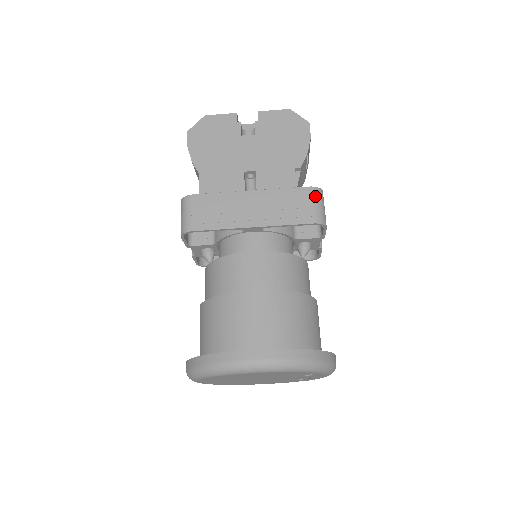
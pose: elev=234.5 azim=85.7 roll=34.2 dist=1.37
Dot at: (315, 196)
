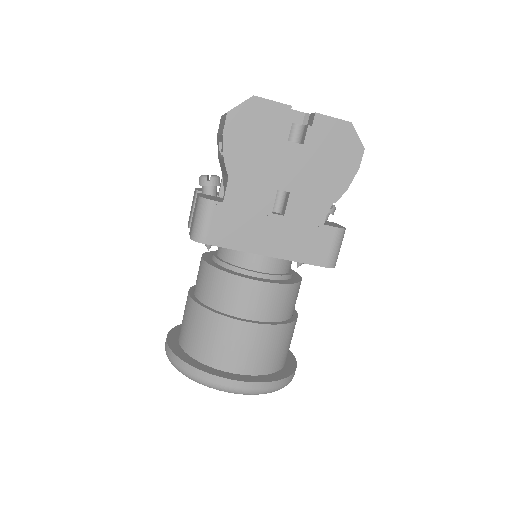
Dot at: (338, 239)
